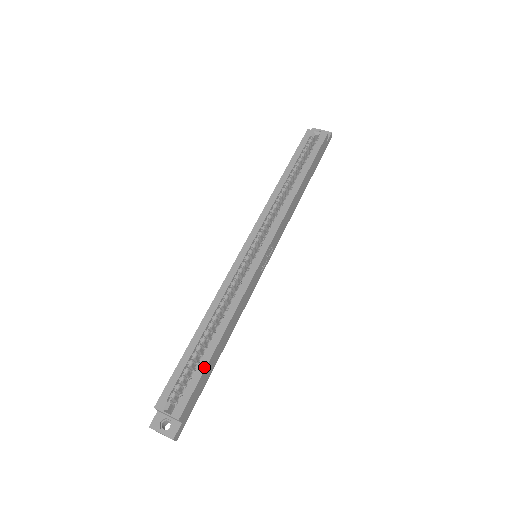
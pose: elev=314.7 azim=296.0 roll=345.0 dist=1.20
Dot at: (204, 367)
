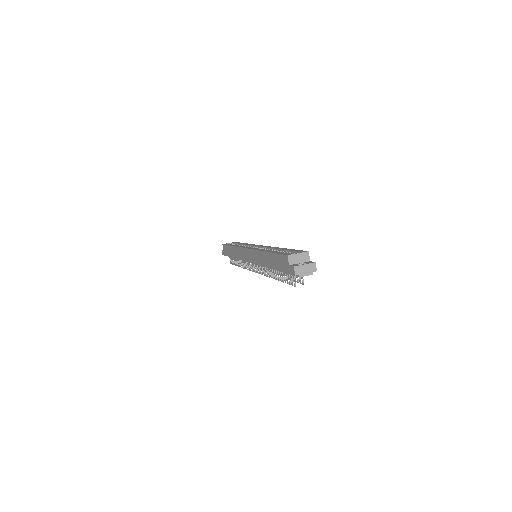
Dot at: (292, 249)
